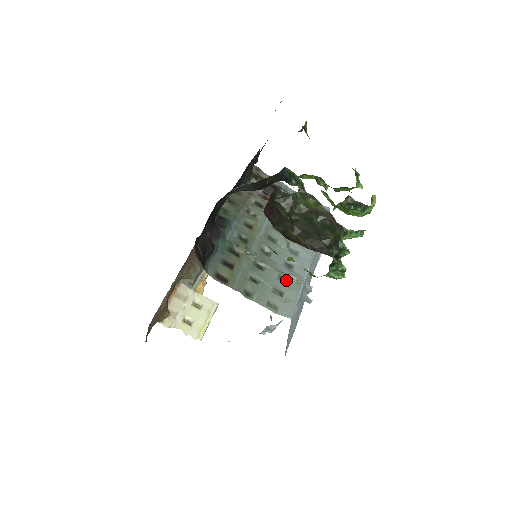
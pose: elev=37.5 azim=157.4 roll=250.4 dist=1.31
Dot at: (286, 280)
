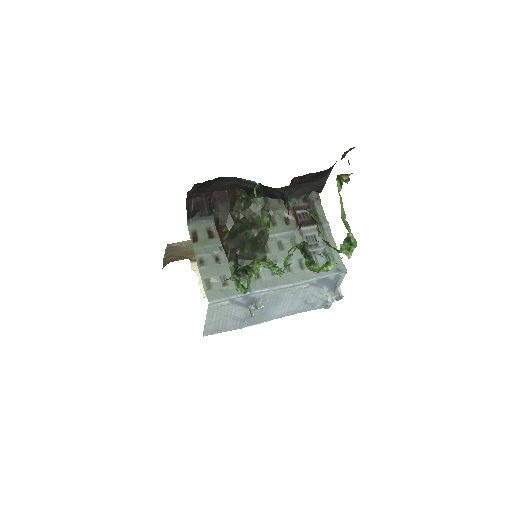
Dot at: occluded
